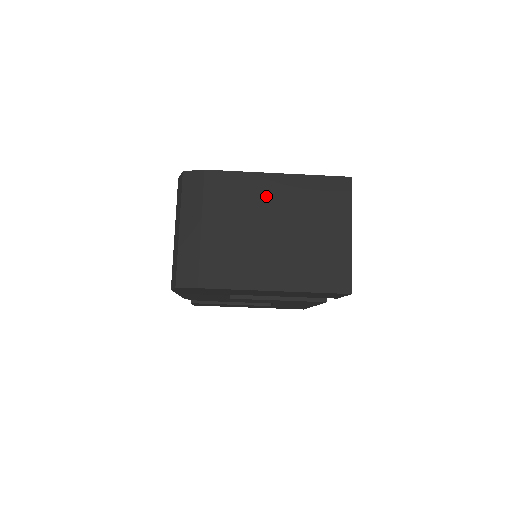
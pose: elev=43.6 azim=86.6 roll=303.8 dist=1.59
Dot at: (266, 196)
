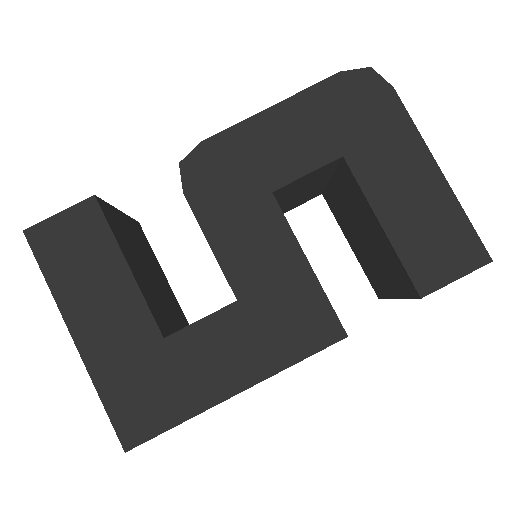
Dot at: occluded
